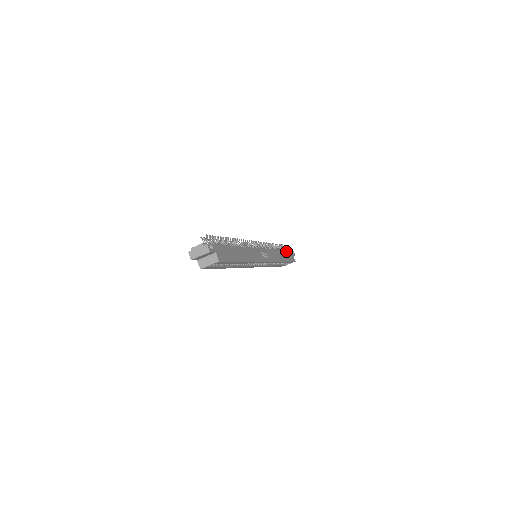
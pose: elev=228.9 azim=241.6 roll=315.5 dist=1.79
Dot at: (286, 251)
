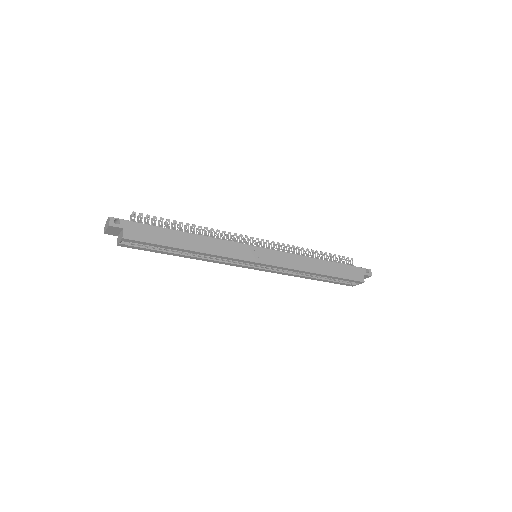
Dot at: (343, 265)
